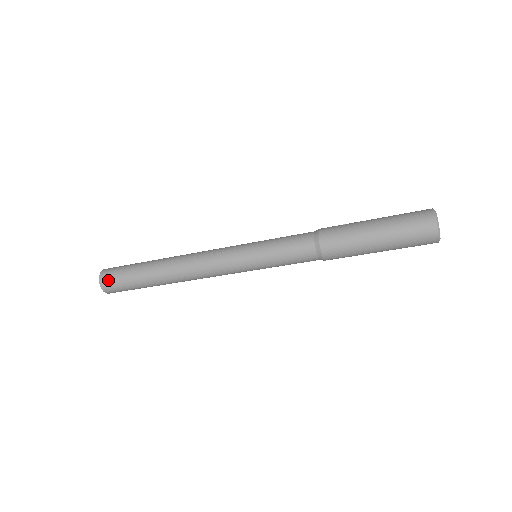
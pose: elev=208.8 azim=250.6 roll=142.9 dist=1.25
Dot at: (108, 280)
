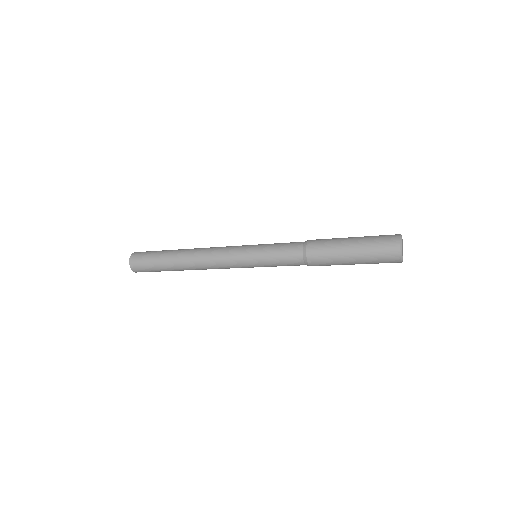
Dot at: (136, 261)
